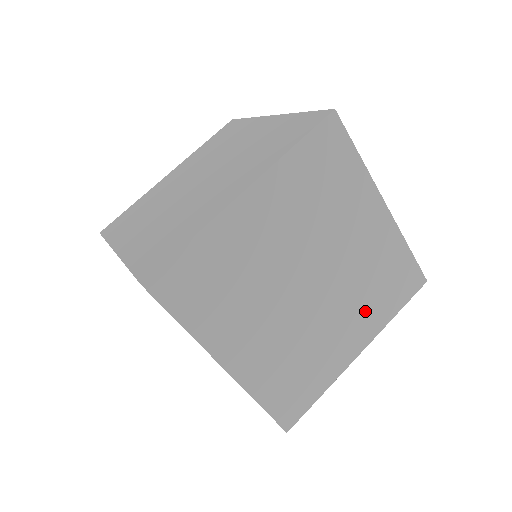
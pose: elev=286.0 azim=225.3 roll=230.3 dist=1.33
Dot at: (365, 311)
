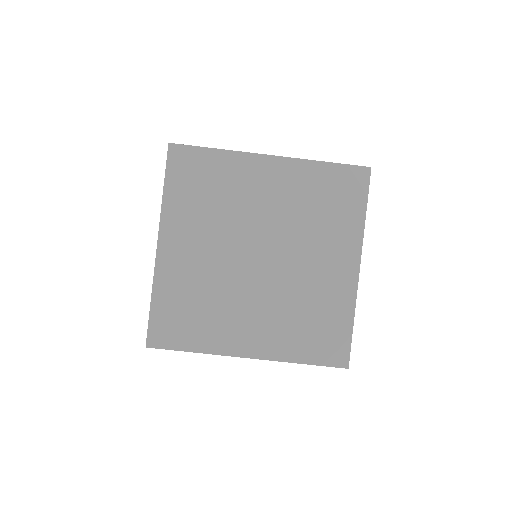
Dot at: occluded
